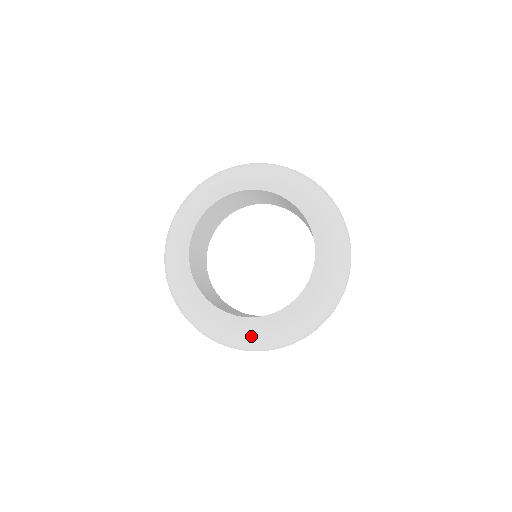
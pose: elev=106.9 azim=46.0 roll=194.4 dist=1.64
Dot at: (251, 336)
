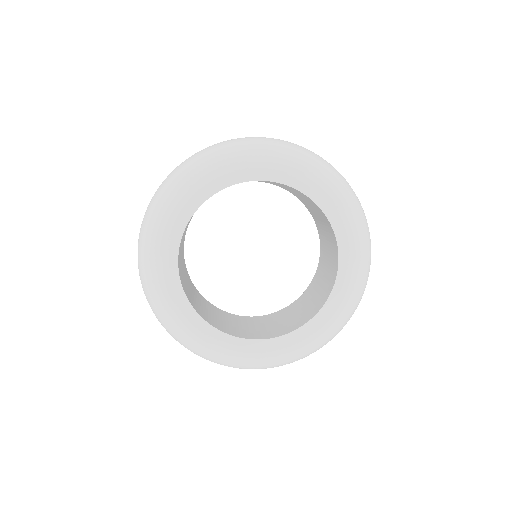
Dot at: (340, 317)
